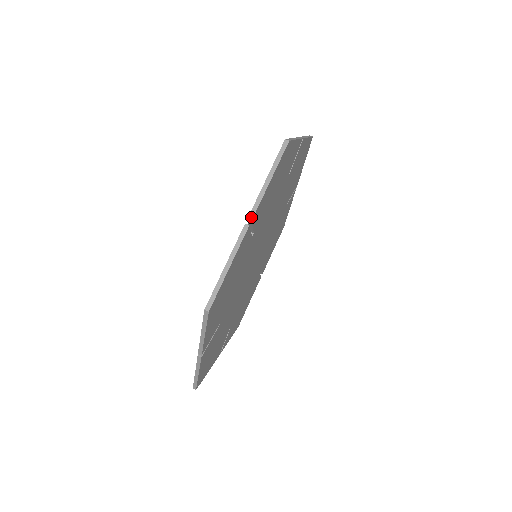
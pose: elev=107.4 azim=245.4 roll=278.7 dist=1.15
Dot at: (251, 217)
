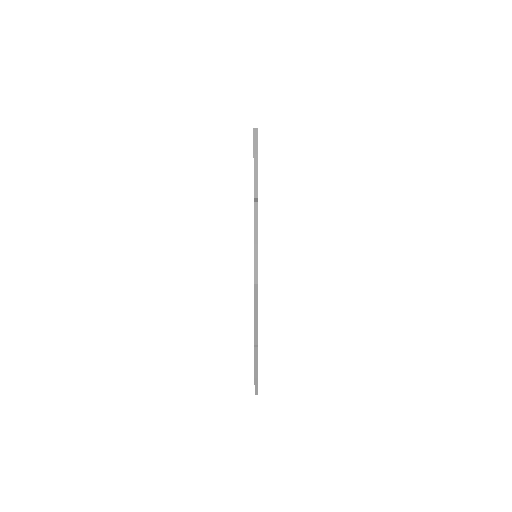
Dot at: (256, 343)
